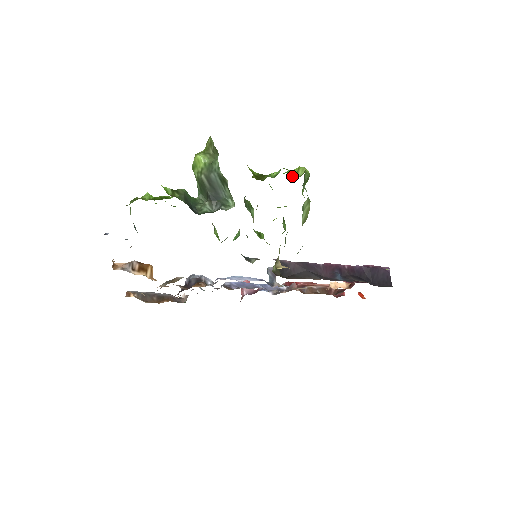
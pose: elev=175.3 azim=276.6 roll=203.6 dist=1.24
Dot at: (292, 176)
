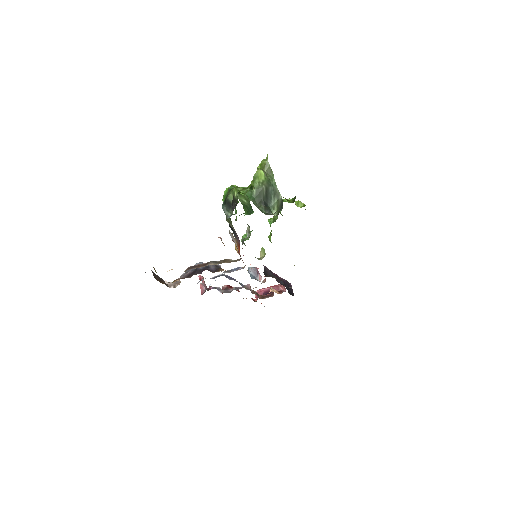
Dot at: (296, 205)
